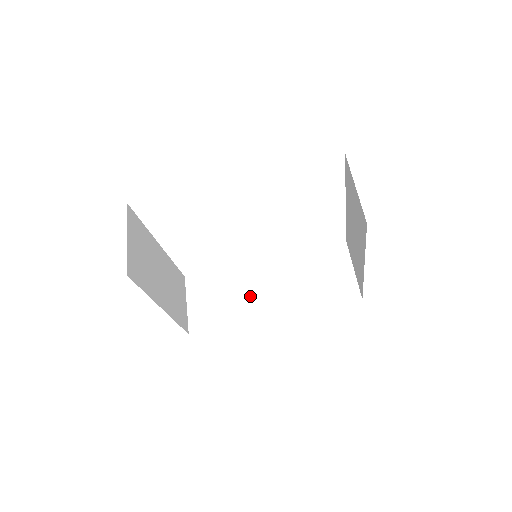
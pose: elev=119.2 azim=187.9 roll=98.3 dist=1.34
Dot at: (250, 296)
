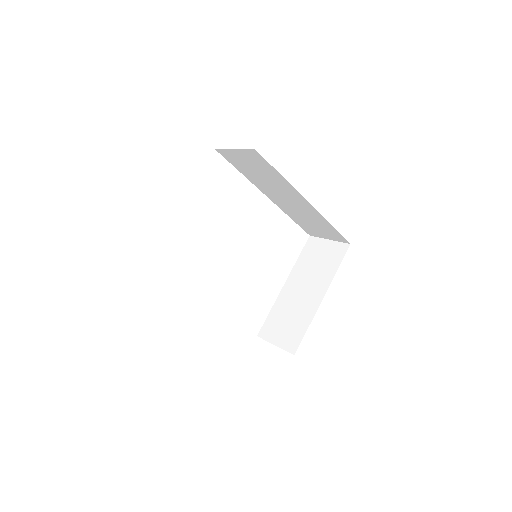
Dot at: occluded
